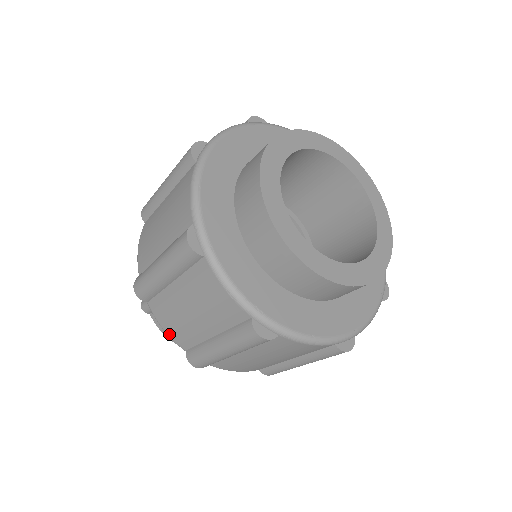
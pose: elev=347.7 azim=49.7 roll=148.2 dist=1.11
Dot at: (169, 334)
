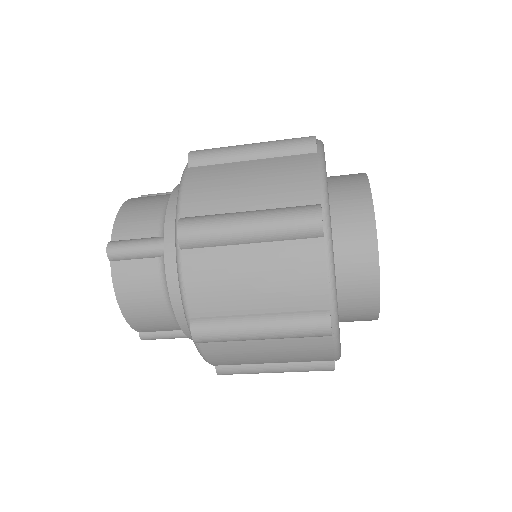
Dot at: (188, 293)
